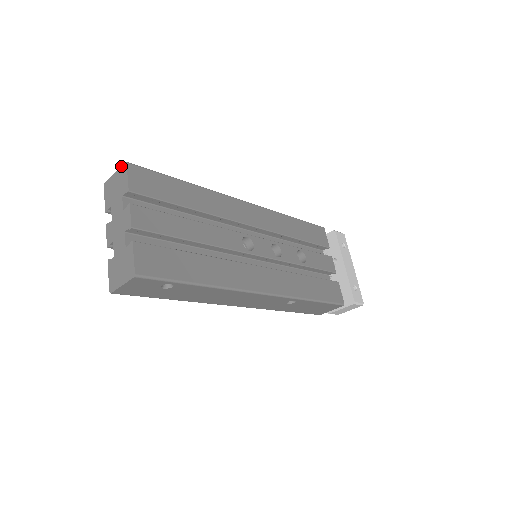
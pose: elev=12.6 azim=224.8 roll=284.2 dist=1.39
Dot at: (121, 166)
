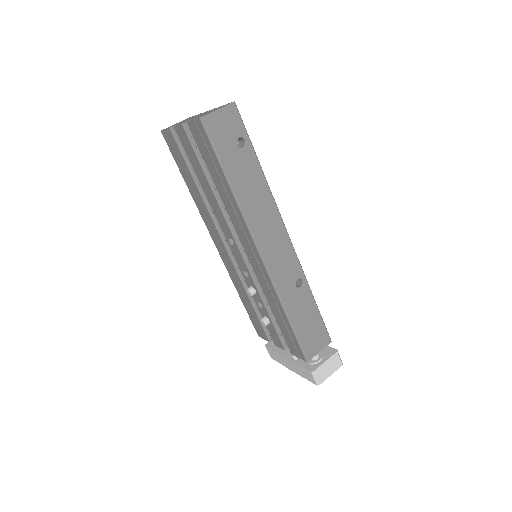
Dot at: occluded
